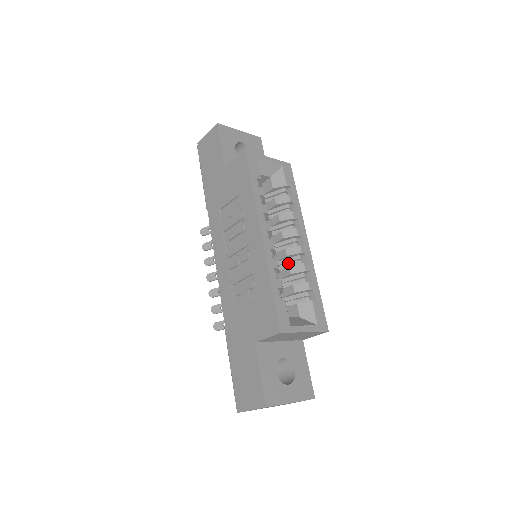
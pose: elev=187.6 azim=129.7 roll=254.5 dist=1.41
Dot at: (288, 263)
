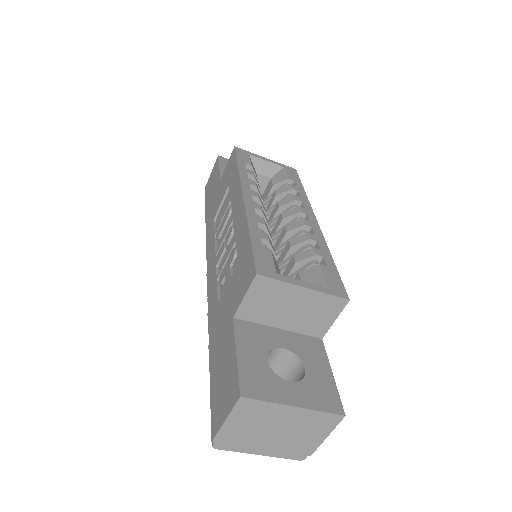
Dot at: occluded
